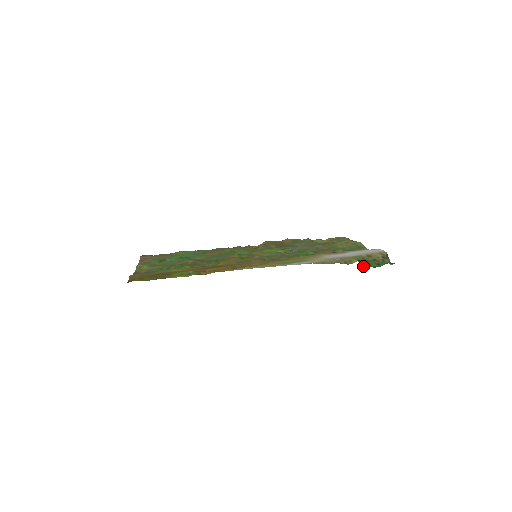
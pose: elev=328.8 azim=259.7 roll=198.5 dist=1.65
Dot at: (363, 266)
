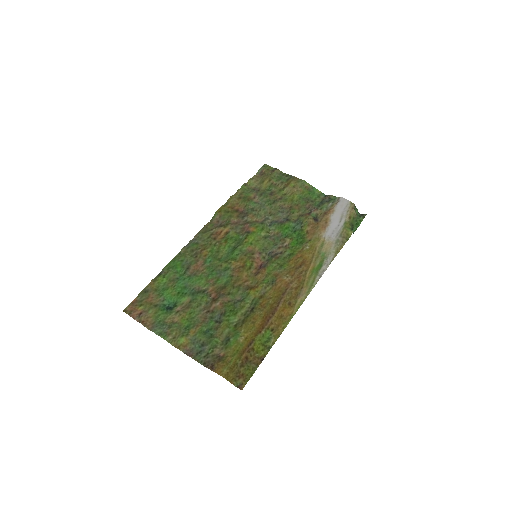
Dot at: occluded
